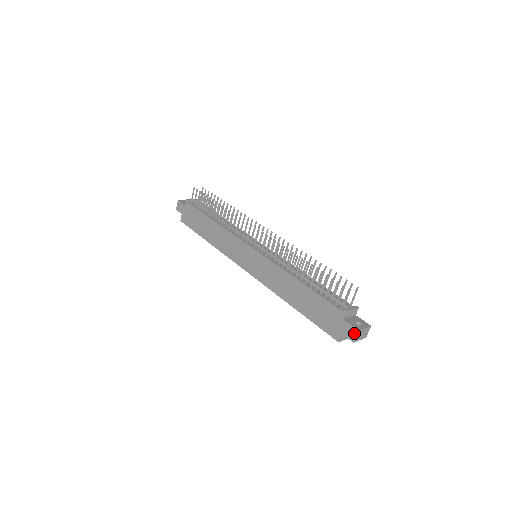
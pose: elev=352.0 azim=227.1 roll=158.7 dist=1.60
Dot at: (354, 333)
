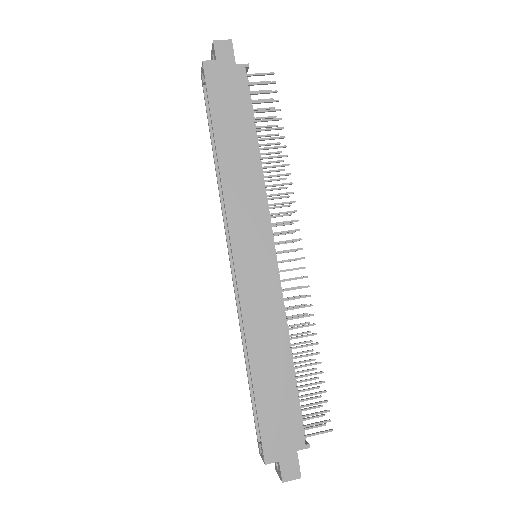
Dot at: (294, 475)
